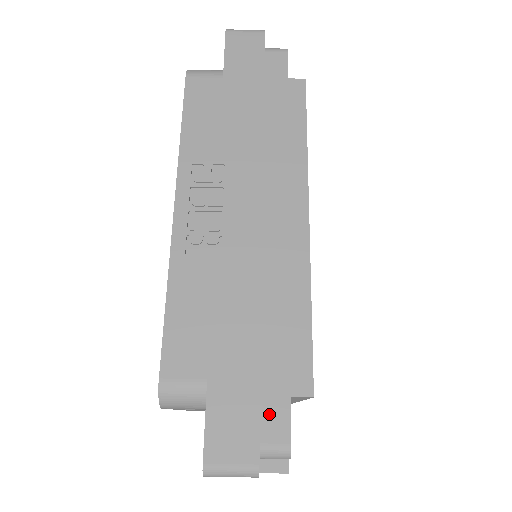
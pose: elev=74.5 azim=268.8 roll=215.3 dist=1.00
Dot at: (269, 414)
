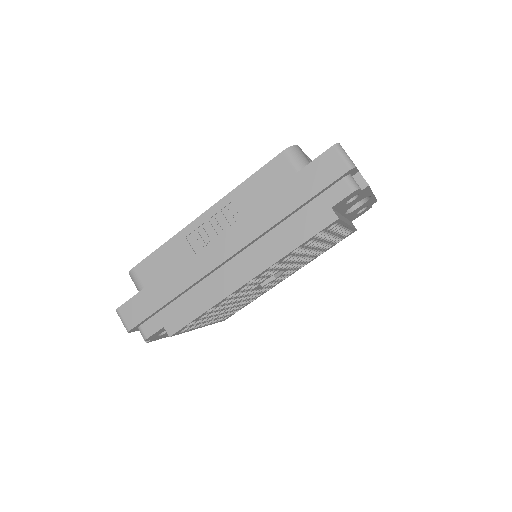
Dot at: (152, 322)
